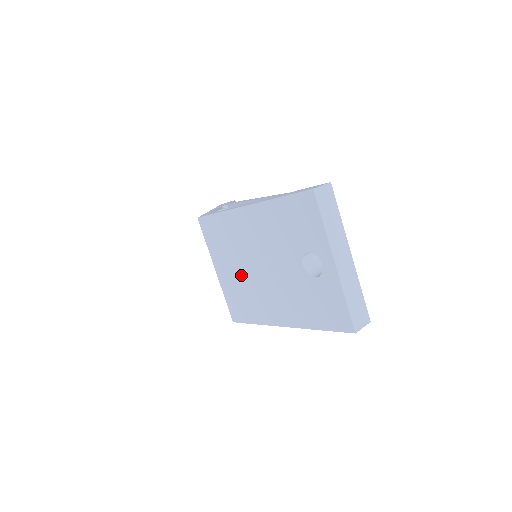
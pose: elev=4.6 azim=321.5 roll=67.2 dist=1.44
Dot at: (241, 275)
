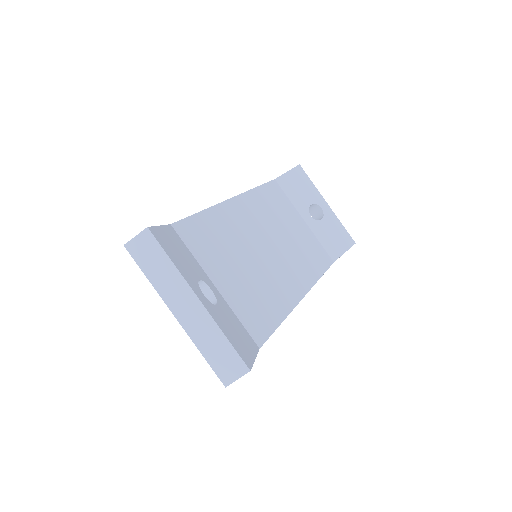
Dot at: occluded
